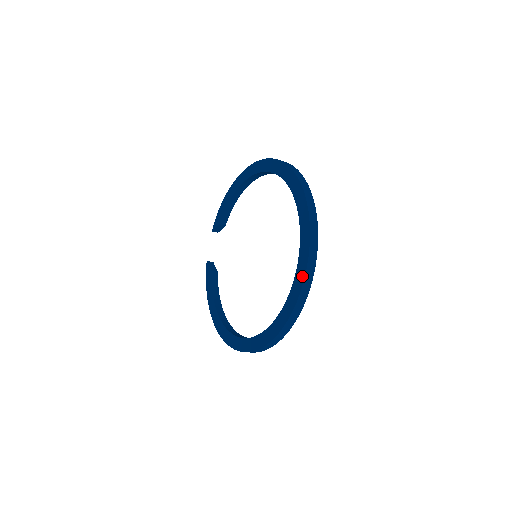
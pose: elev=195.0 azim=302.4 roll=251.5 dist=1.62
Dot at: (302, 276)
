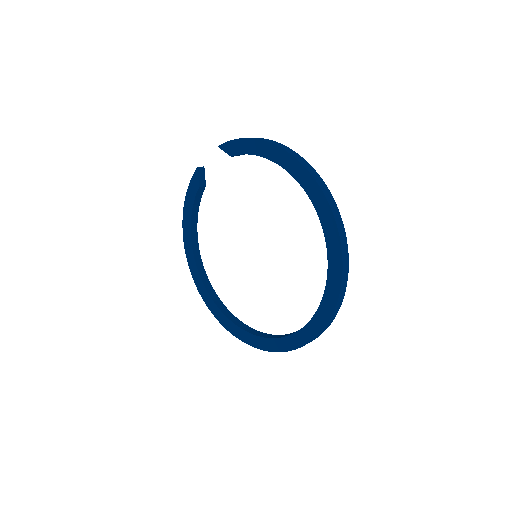
Dot at: (287, 348)
